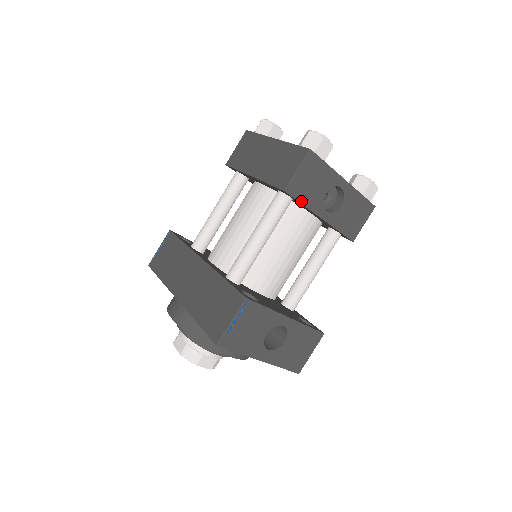
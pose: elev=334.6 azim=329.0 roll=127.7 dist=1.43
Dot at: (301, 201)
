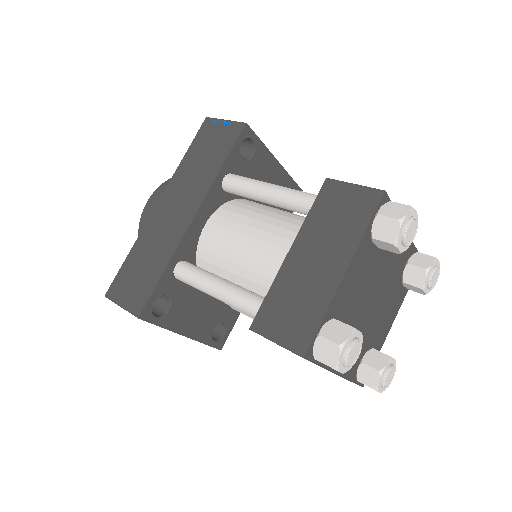
Dot at: occluded
